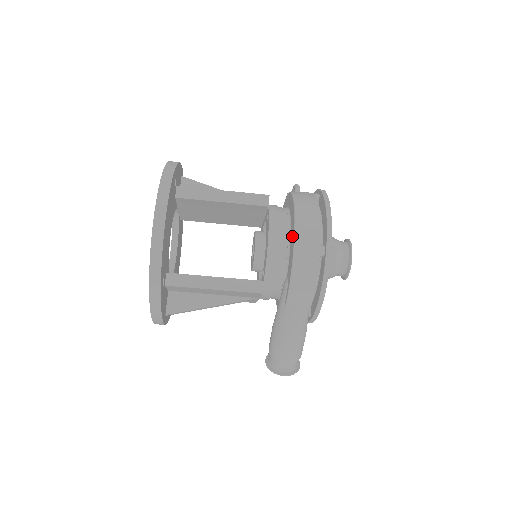
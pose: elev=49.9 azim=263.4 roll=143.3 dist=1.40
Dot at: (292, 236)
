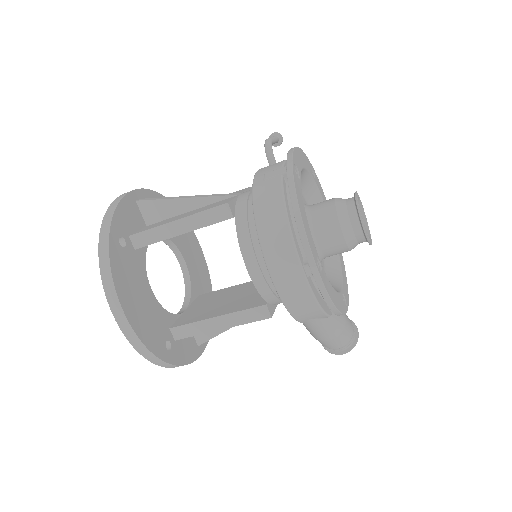
Dot at: occluded
